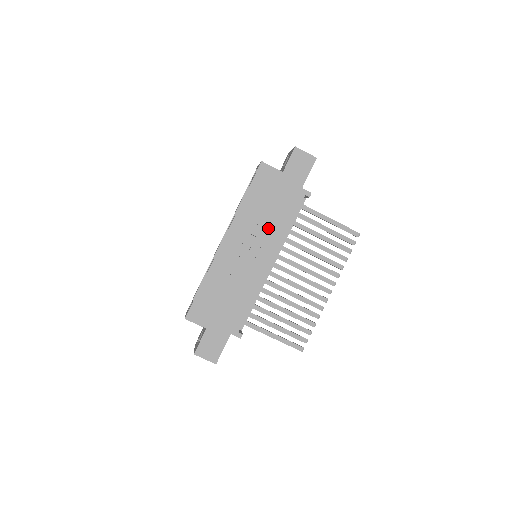
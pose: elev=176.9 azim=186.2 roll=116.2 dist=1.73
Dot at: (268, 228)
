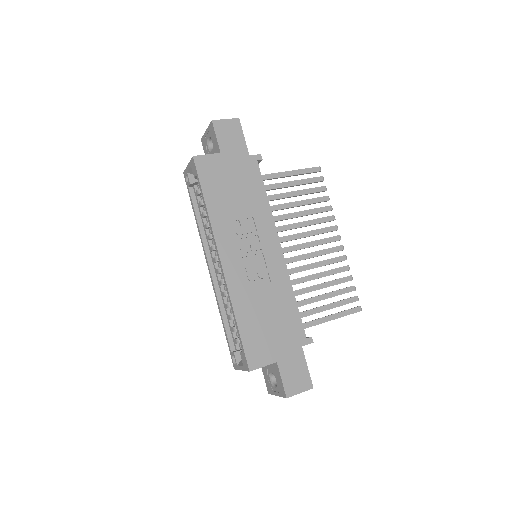
Dot at: (251, 216)
